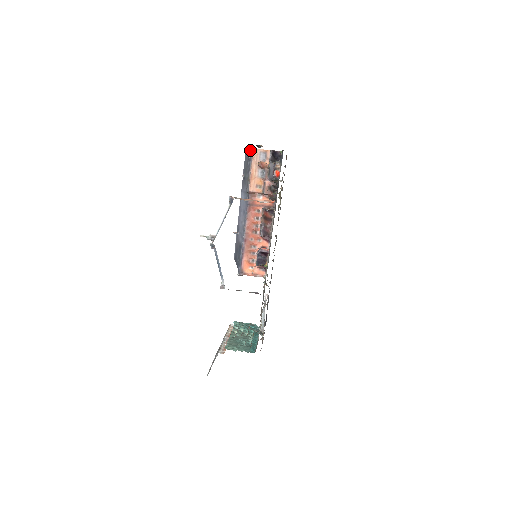
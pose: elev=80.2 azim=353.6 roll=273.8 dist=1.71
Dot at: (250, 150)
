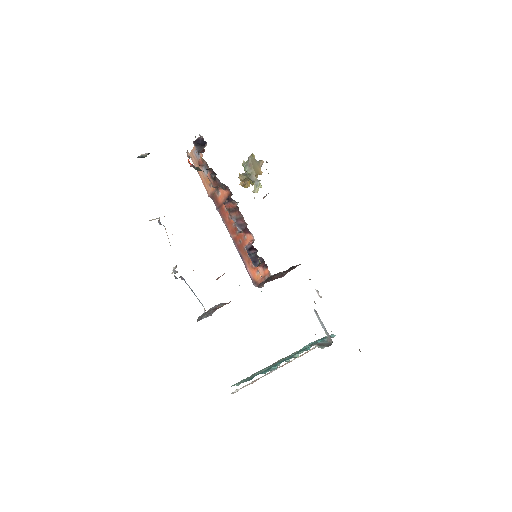
Dot at: occluded
